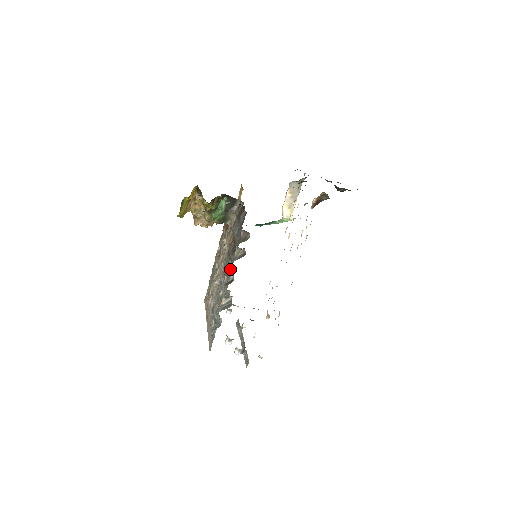
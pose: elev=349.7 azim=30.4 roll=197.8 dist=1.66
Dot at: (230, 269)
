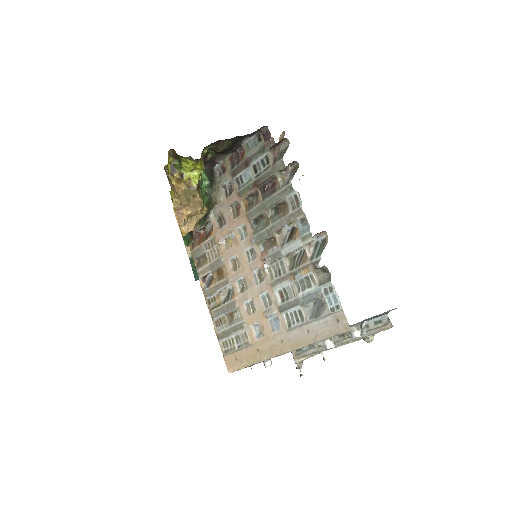
Dot at: (286, 208)
